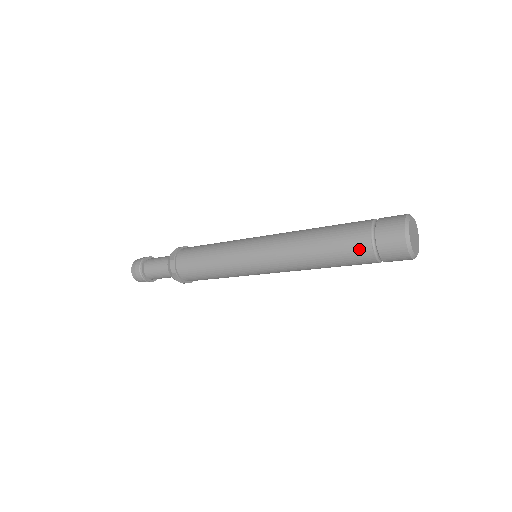
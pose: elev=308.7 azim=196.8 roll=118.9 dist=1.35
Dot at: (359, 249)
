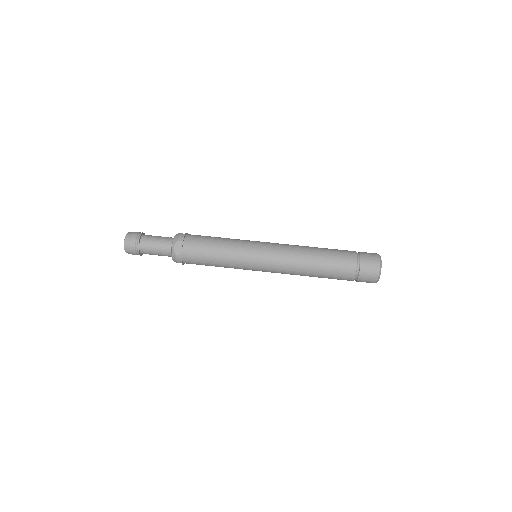
Dot at: (345, 279)
